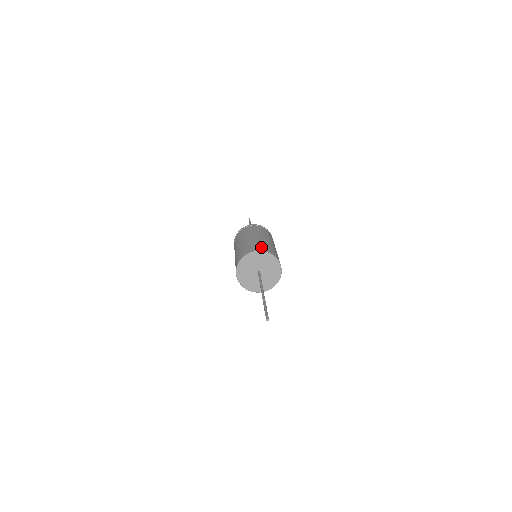
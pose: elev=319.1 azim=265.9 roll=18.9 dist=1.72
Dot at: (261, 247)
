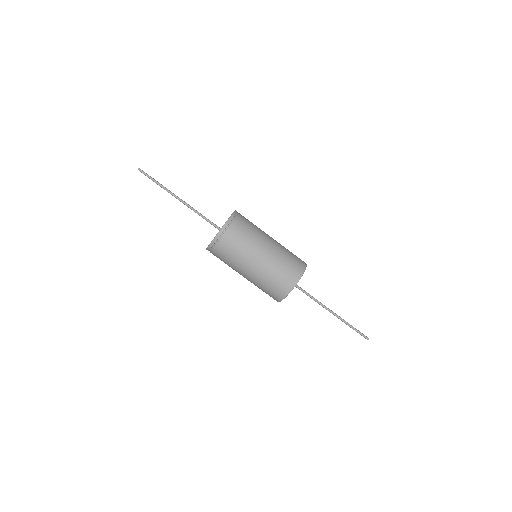
Dot at: (296, 266)
